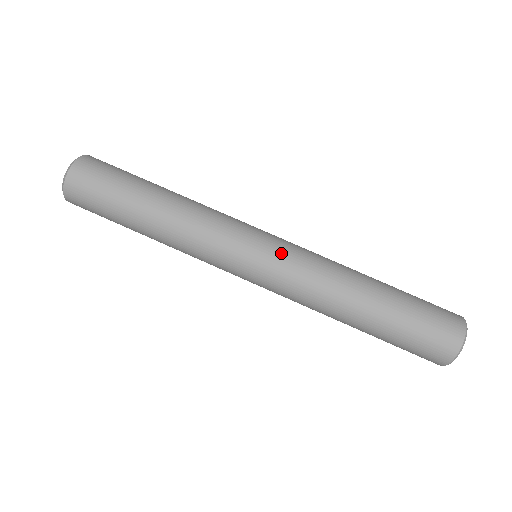
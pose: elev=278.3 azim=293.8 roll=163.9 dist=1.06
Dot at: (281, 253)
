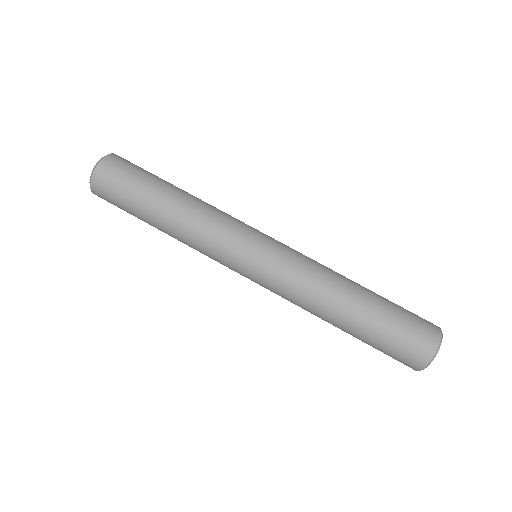
Dot at: (283, 247)
